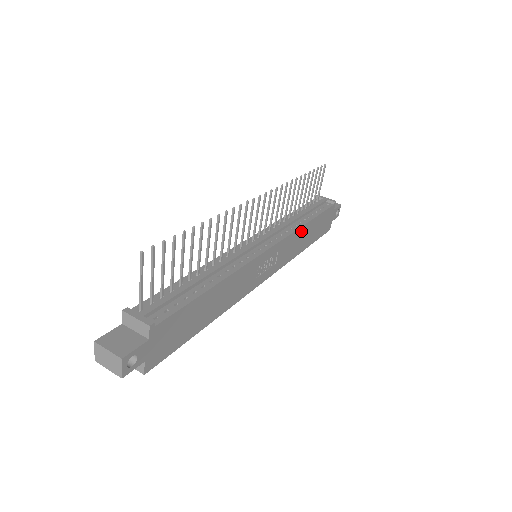
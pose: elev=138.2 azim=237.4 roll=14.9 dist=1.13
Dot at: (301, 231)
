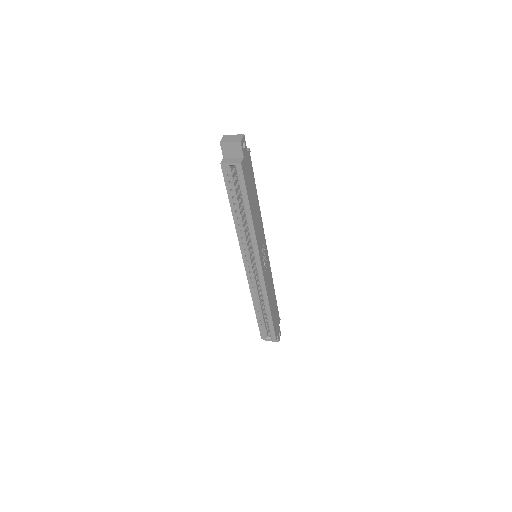
Dot at: (272, 286)
